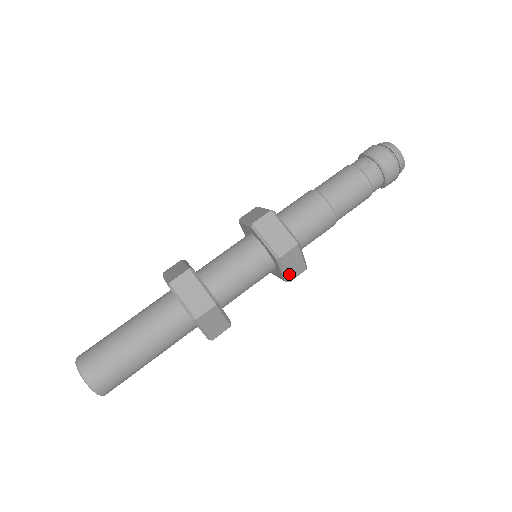
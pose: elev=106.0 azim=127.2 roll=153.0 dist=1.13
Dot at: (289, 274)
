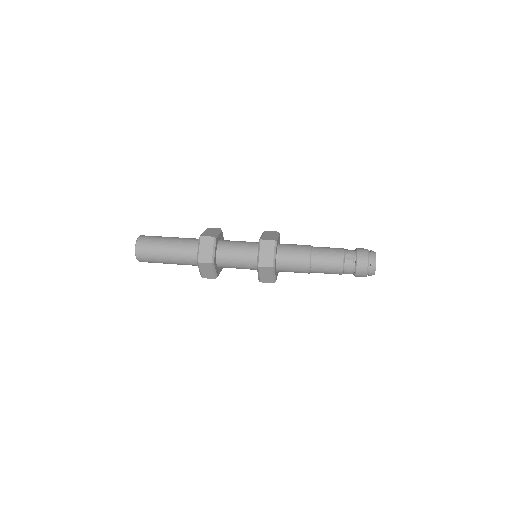
Dot at: (262, 278)
